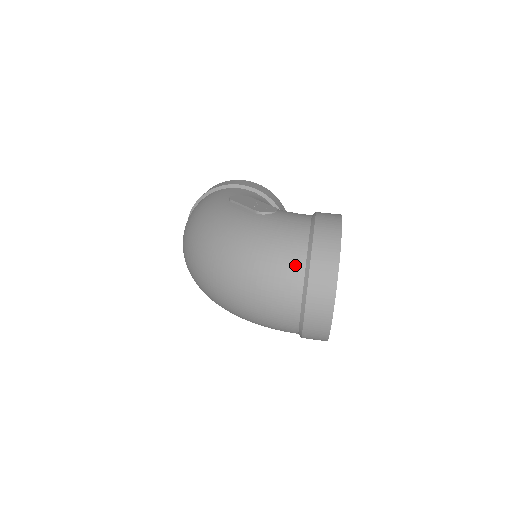
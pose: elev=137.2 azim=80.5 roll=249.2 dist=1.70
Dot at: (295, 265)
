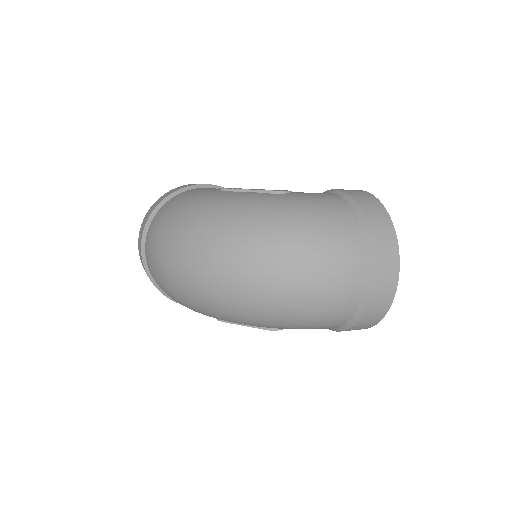
Dot at: (352, 234)
